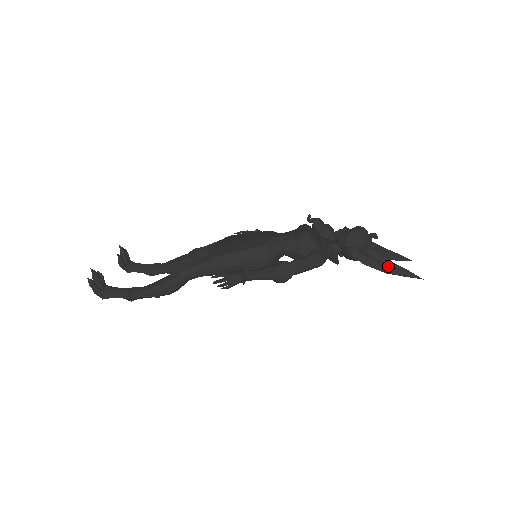
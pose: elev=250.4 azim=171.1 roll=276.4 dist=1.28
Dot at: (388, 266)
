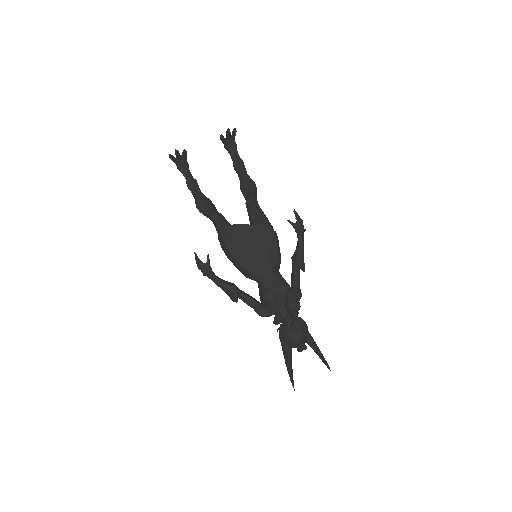
Dot at: (287, 364)
